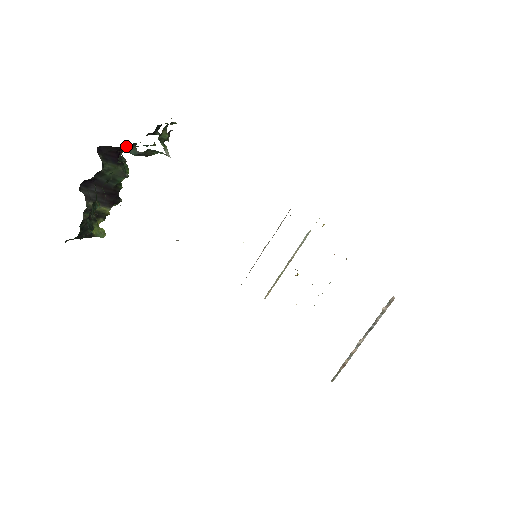
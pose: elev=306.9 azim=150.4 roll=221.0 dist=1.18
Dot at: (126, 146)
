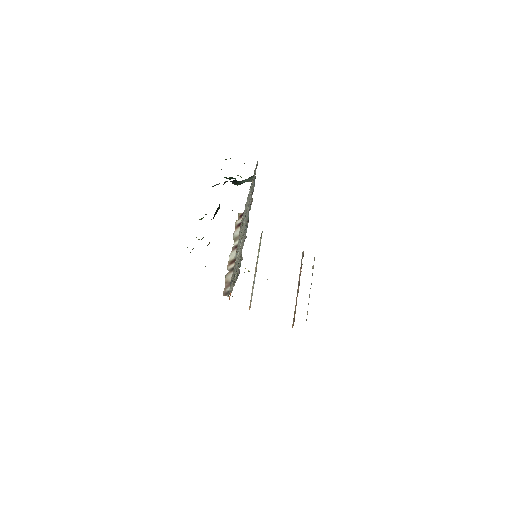
Dot at: occluded
